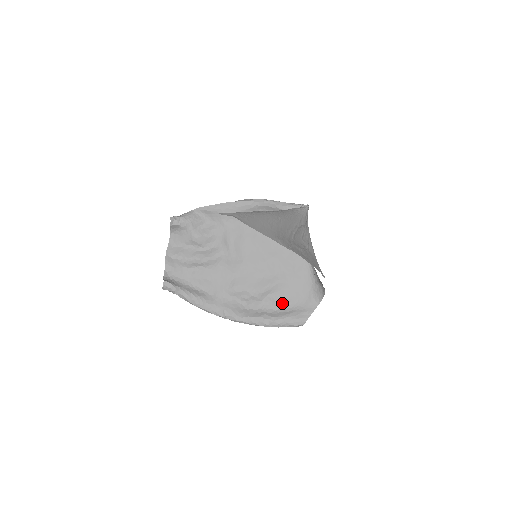
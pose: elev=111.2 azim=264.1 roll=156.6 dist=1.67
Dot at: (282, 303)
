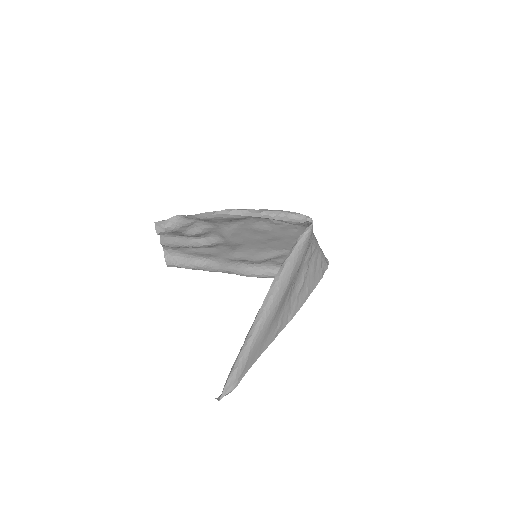
Dot at: occluded
